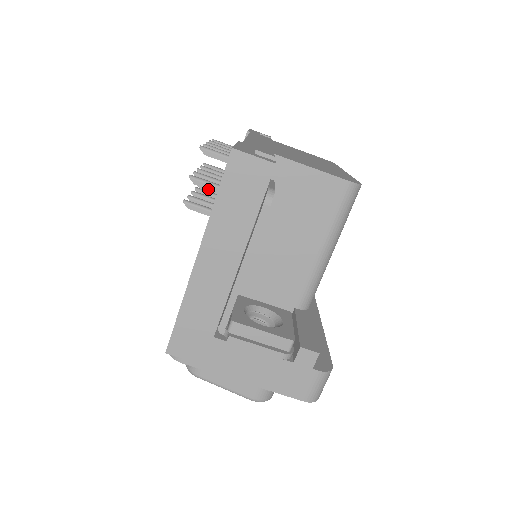
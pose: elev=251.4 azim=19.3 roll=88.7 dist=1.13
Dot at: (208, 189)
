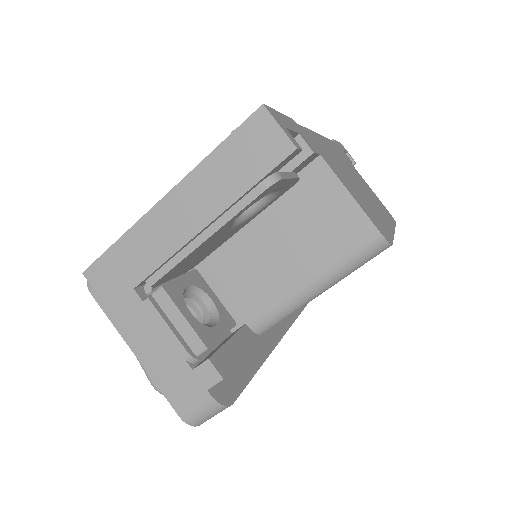
Dot at: occluded
